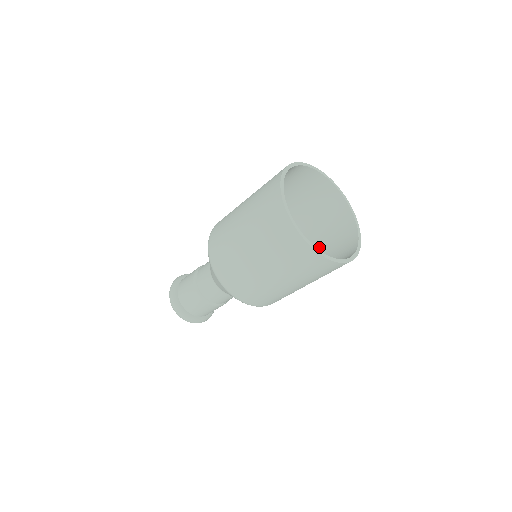
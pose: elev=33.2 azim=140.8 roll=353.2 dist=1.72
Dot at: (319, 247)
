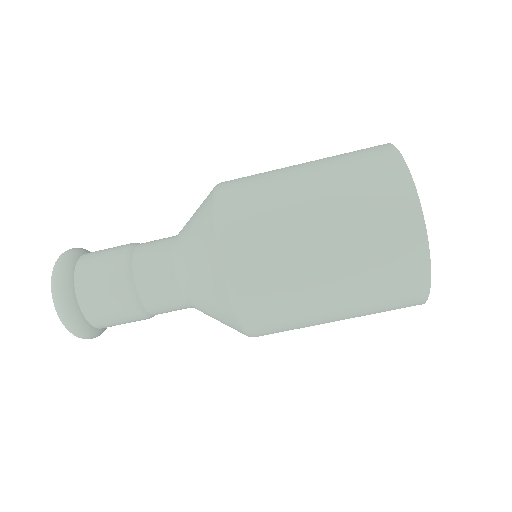
Dot at: occluded
